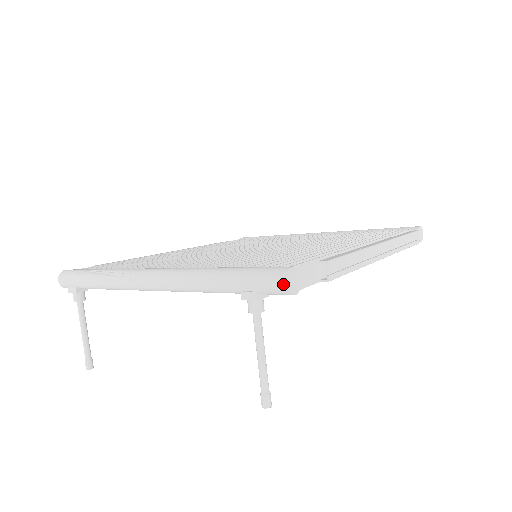
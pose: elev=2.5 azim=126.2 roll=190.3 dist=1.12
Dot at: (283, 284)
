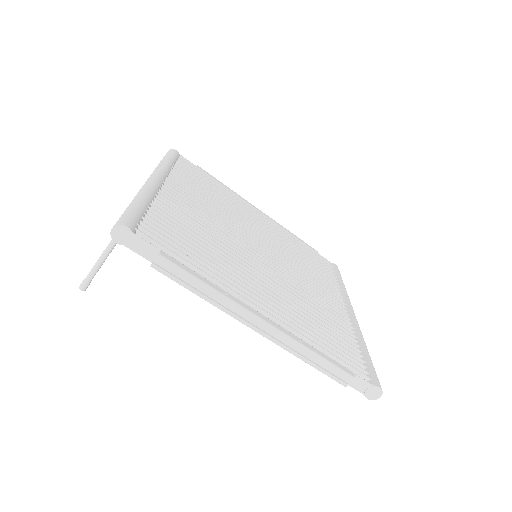
Dot at: (112, 228)
